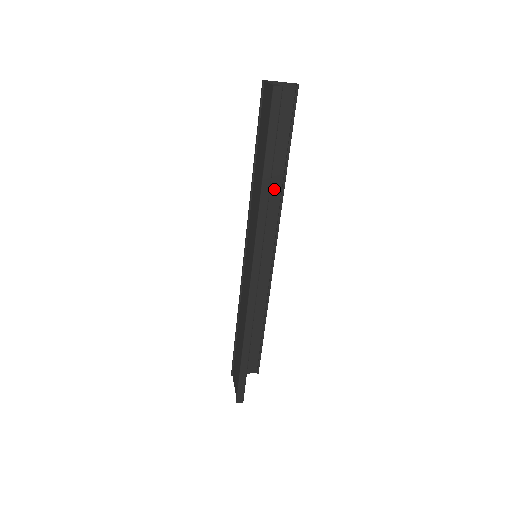
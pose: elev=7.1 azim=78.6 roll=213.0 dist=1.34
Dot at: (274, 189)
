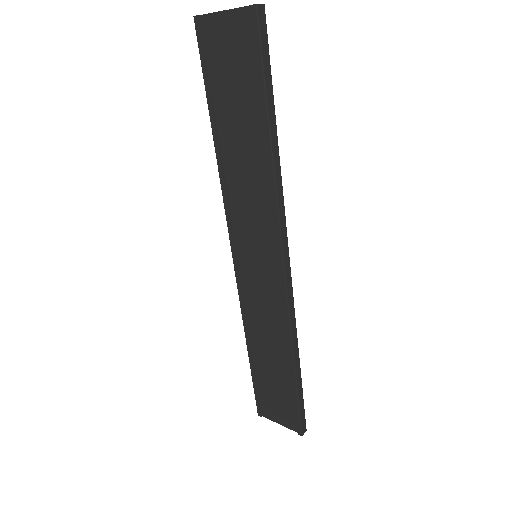
Dot at: occluded
